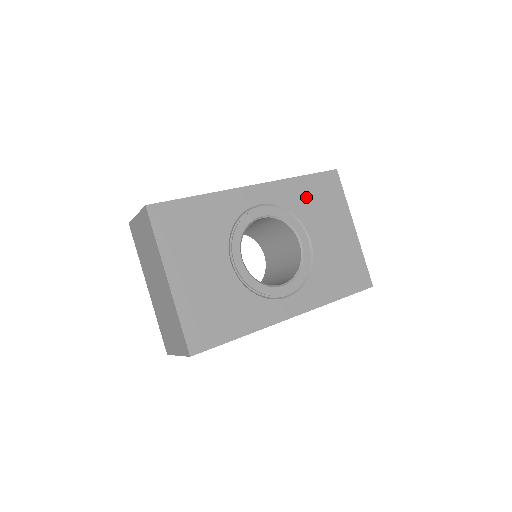
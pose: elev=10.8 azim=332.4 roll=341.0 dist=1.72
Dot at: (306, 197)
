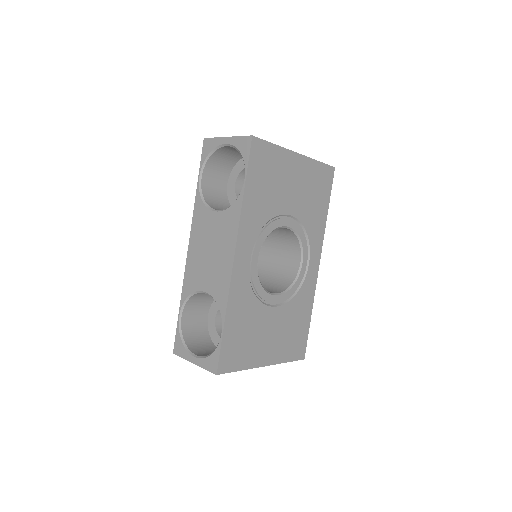
Dot at: (261, 197)
